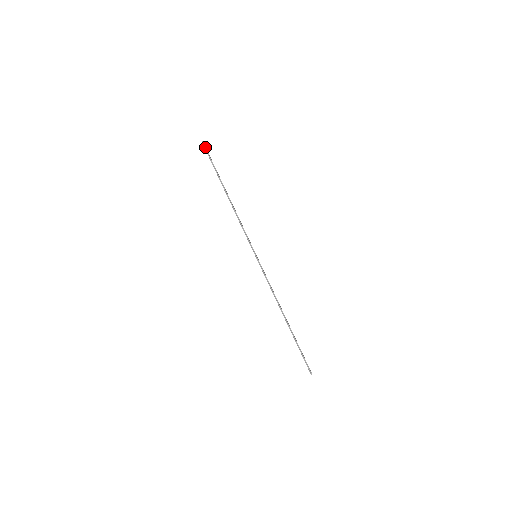
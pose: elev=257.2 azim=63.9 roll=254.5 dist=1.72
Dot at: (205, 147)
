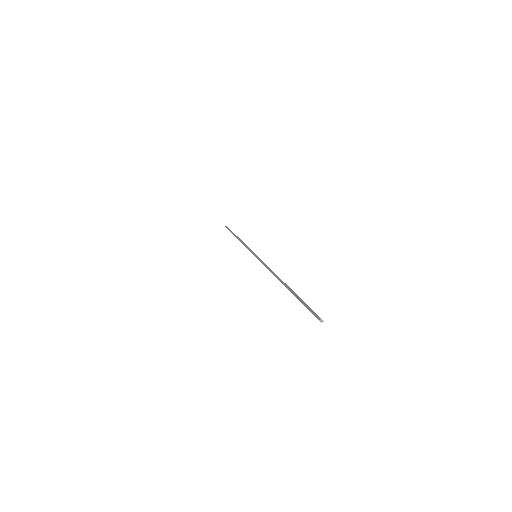
Dot at: (227, 227)
